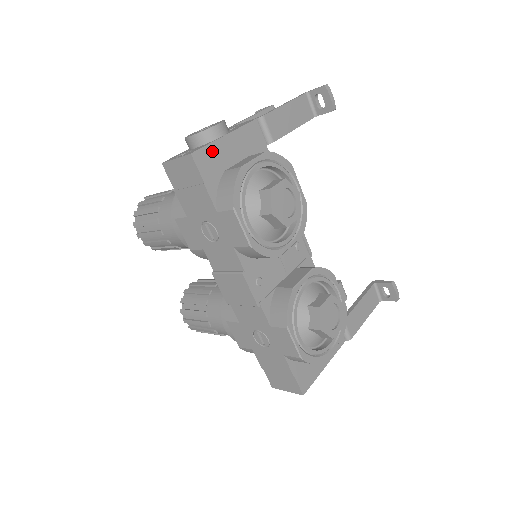
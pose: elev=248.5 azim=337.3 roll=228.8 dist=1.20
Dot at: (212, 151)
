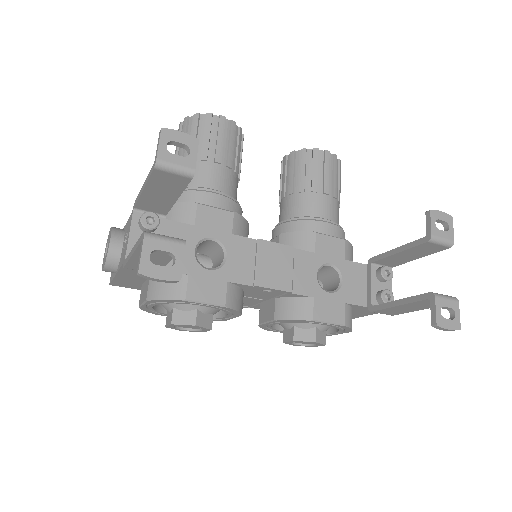
Dot at: (119, 281)
